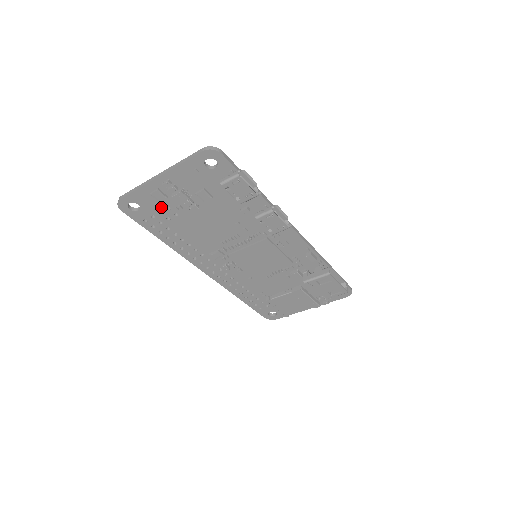
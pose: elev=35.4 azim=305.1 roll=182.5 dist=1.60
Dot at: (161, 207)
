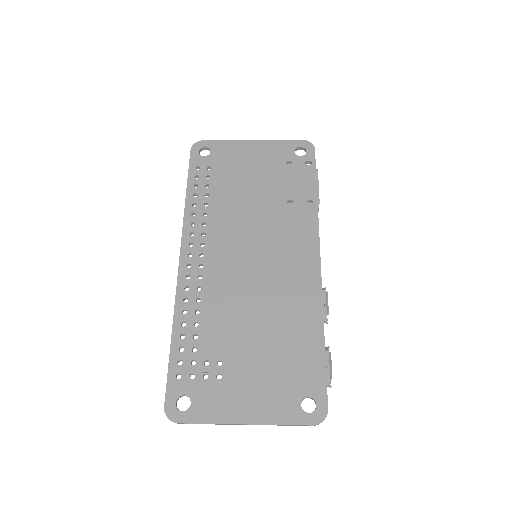
Dot at: (213, 385)
